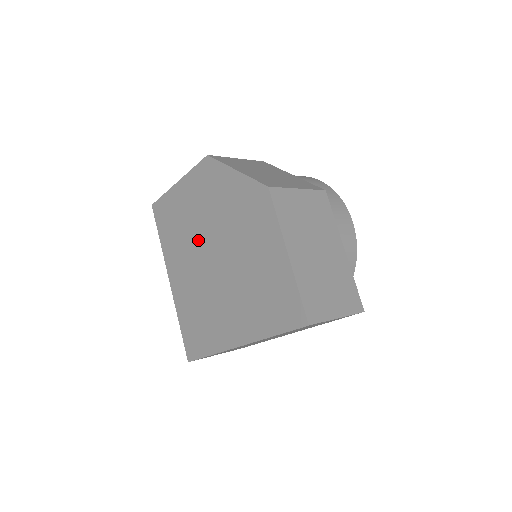
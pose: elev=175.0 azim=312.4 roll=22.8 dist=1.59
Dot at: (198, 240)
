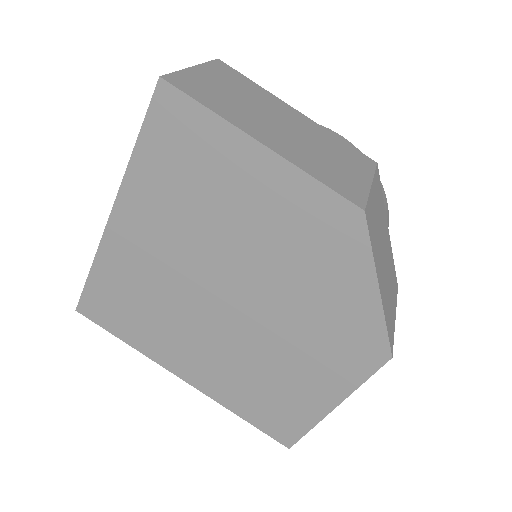
Dot at: (223, 256)
